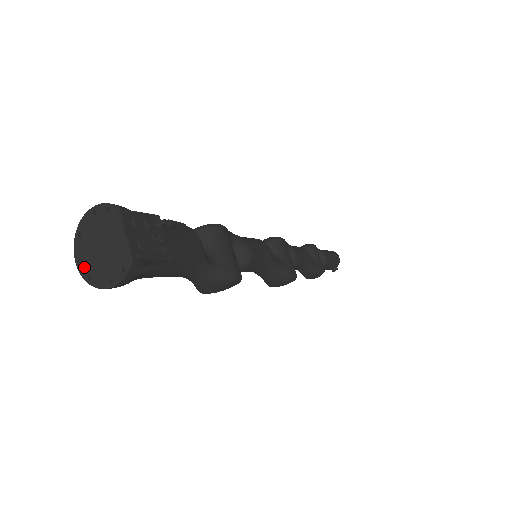
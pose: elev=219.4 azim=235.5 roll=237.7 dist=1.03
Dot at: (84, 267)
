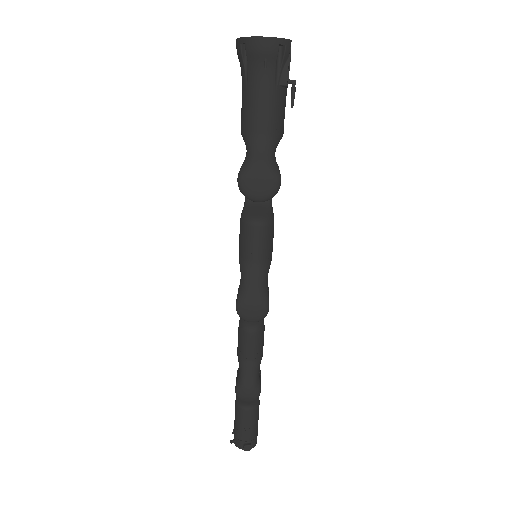
Dot at: occluded
